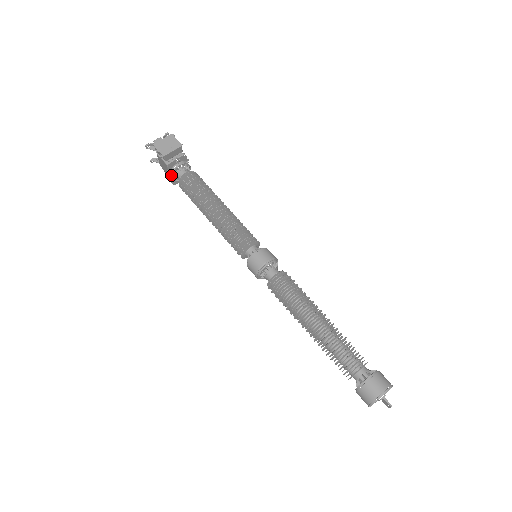
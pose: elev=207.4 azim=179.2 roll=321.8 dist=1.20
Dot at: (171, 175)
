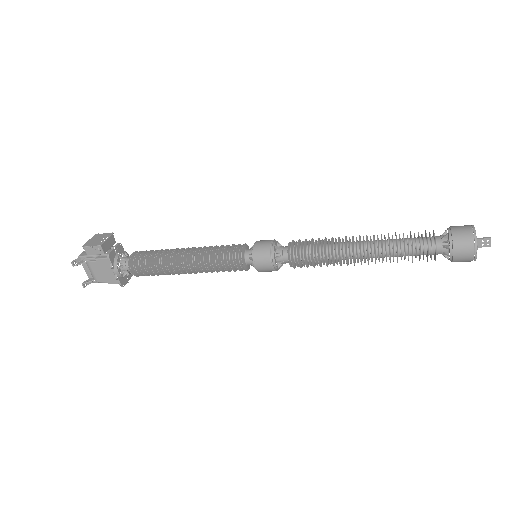
Dot at: (116, 268)
